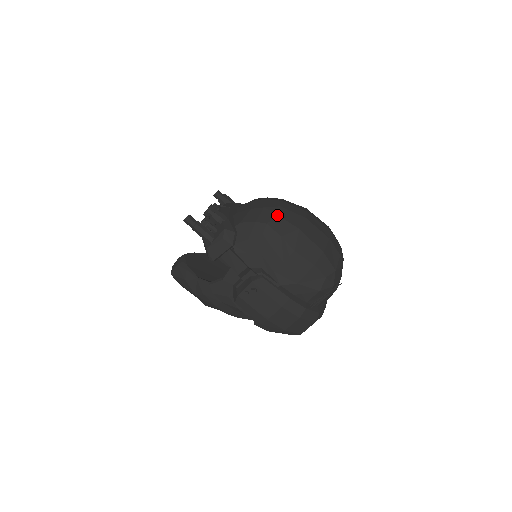
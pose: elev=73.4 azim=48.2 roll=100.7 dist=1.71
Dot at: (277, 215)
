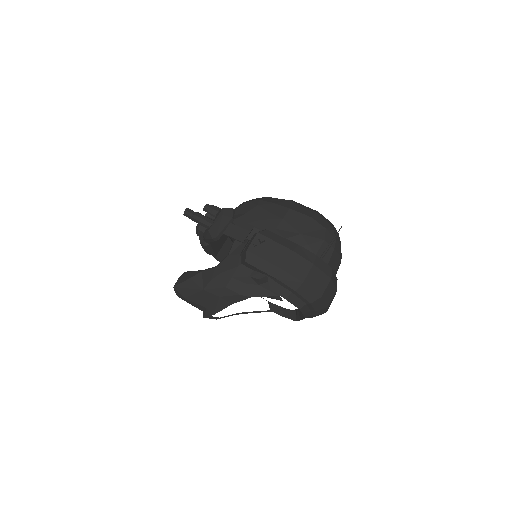
Dot at: (266, 197)
